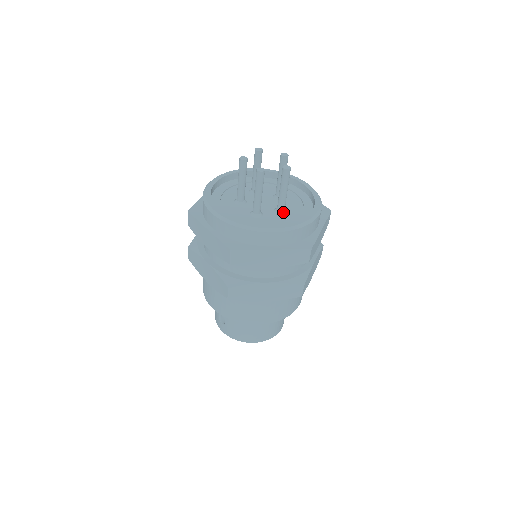
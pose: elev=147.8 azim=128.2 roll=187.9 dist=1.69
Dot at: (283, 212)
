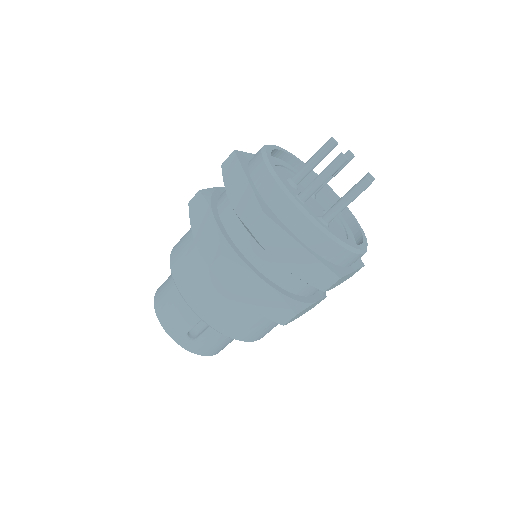
Dot at: (333, 219)
